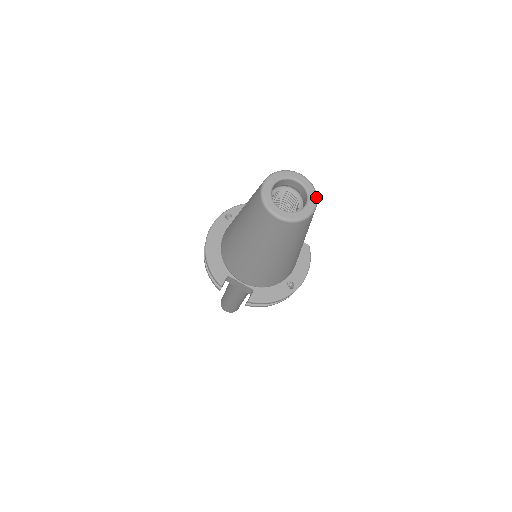
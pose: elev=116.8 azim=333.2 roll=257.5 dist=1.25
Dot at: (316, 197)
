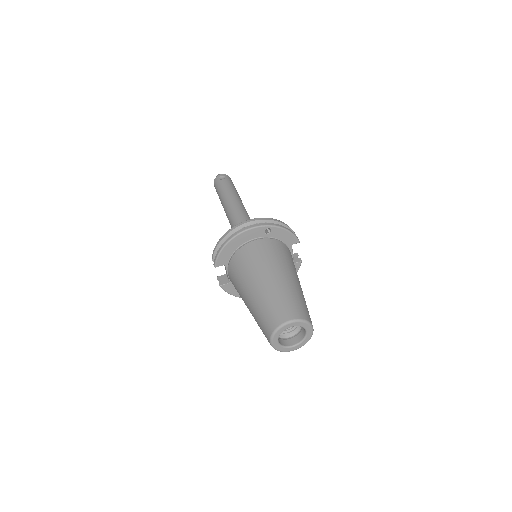
Dot at: occluded
